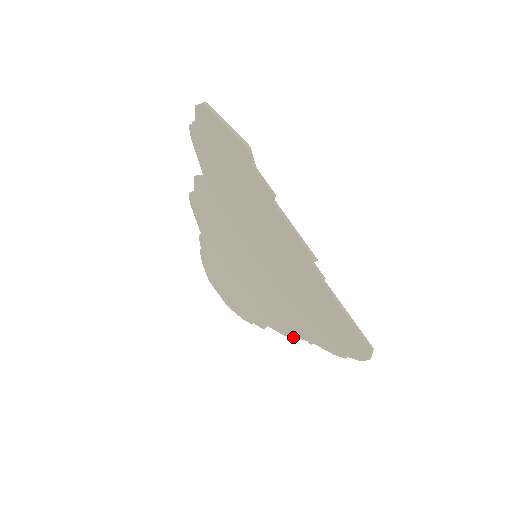
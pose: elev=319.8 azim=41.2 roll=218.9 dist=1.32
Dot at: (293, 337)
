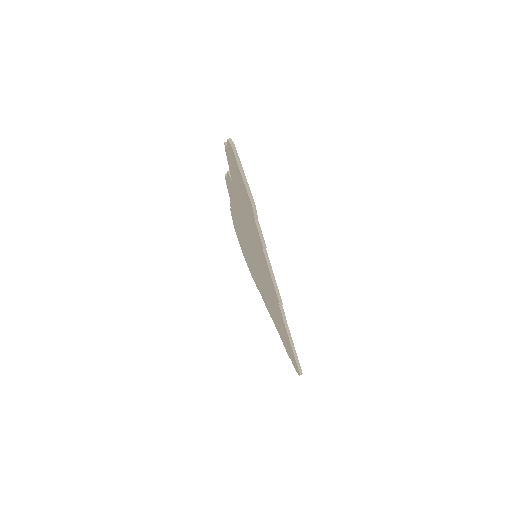
Dot at: occluded
